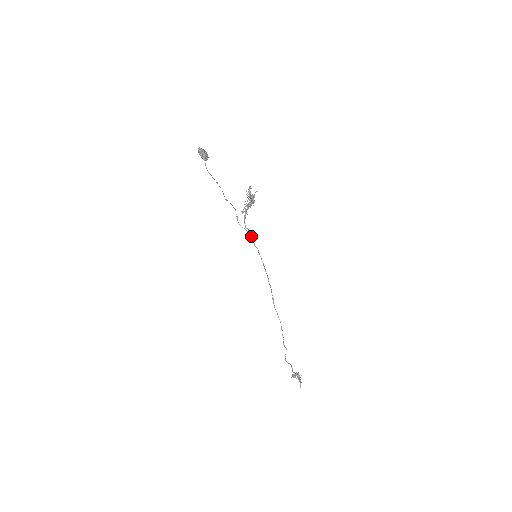
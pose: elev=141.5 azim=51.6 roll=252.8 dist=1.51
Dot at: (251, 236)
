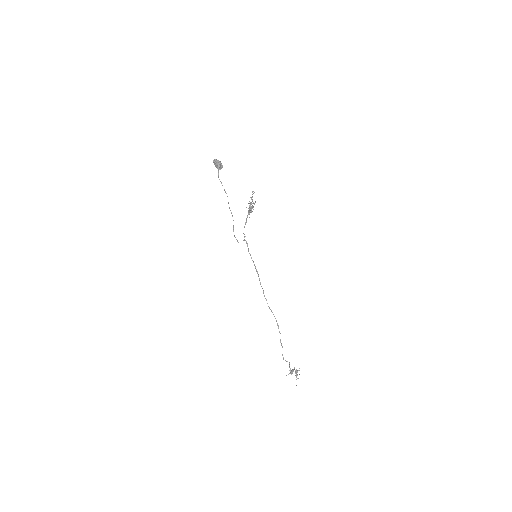
Dot at: (246, 242)
